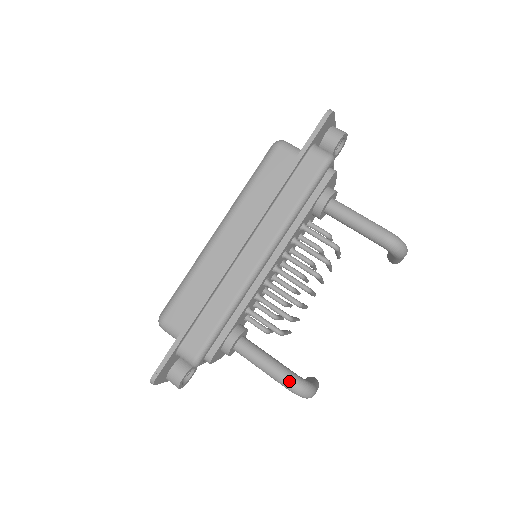
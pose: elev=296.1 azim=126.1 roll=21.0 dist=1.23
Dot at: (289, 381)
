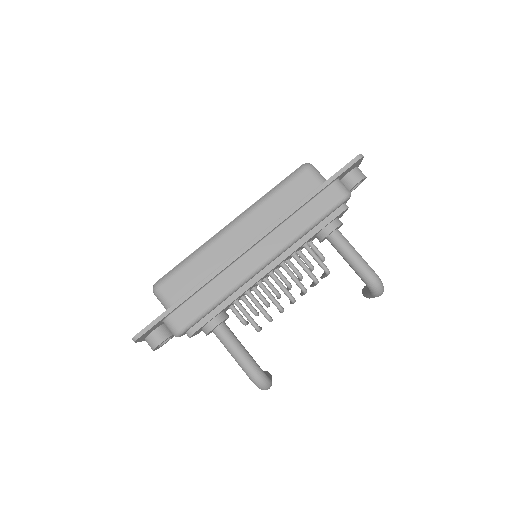
Dot at: (253, 372)
